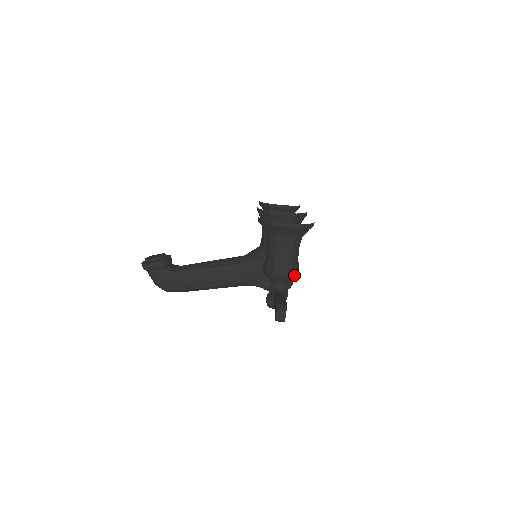
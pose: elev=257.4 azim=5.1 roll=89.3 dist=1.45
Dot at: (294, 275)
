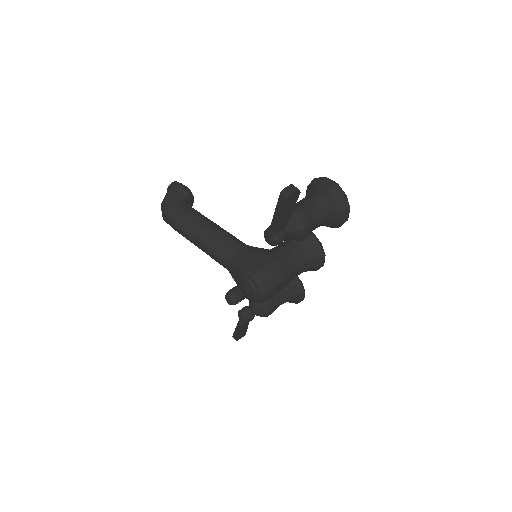
Dot at: (305, 226)
